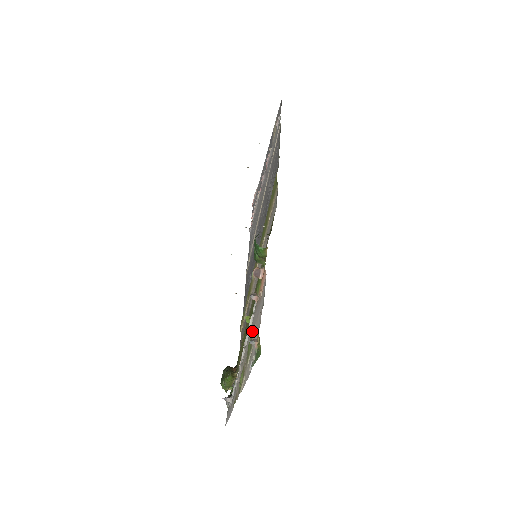
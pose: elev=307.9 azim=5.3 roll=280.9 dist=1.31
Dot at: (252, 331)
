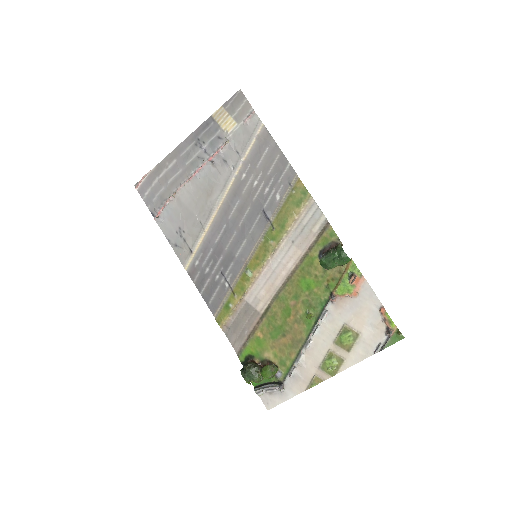
Dot at: (344, 325)
